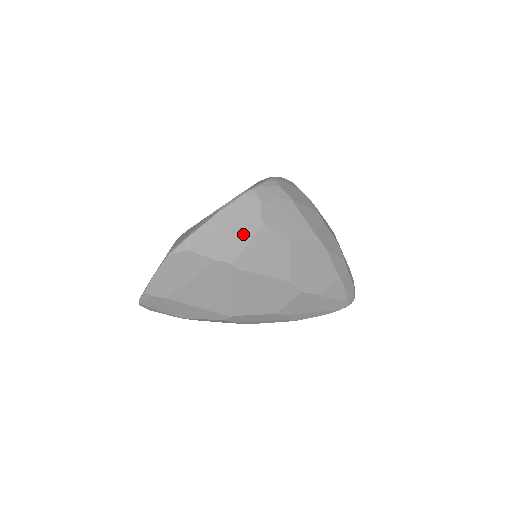
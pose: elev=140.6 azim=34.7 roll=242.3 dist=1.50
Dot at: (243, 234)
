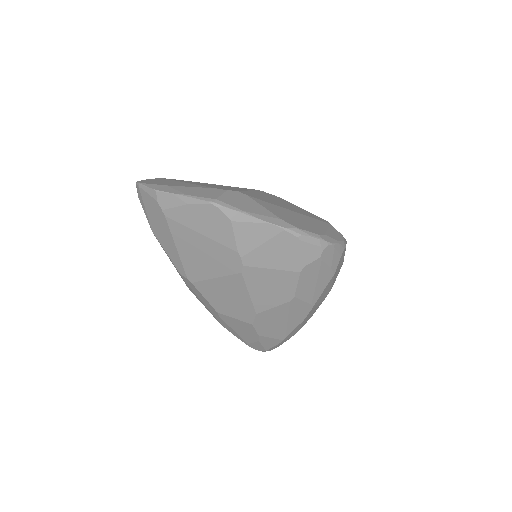
Dot at: (279, 260)
